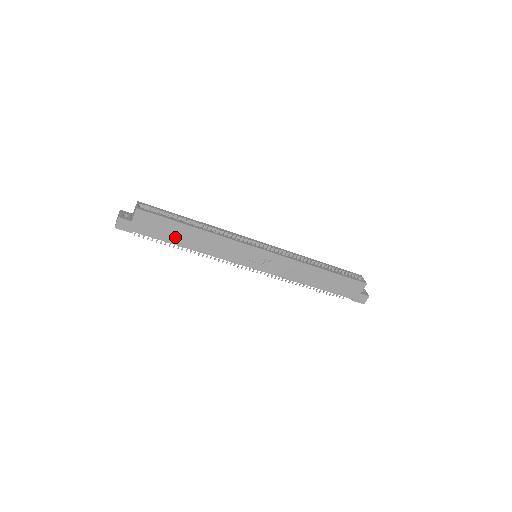
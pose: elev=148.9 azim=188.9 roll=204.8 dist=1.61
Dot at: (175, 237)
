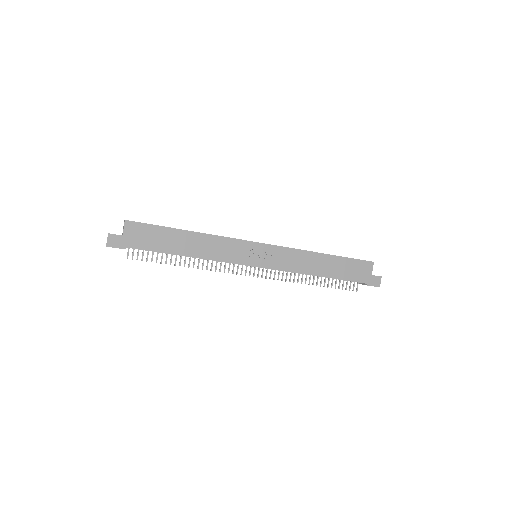
Dot at: (170, 245)
